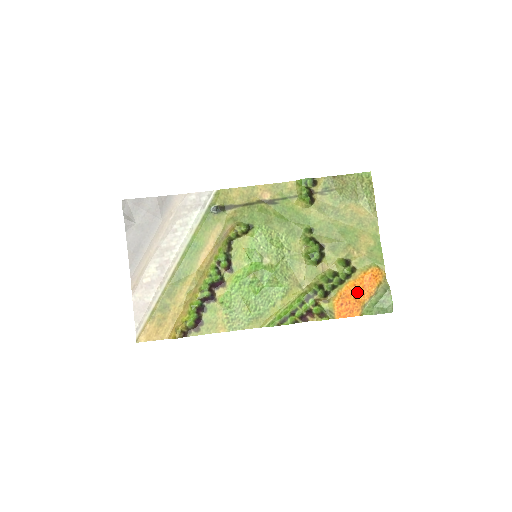
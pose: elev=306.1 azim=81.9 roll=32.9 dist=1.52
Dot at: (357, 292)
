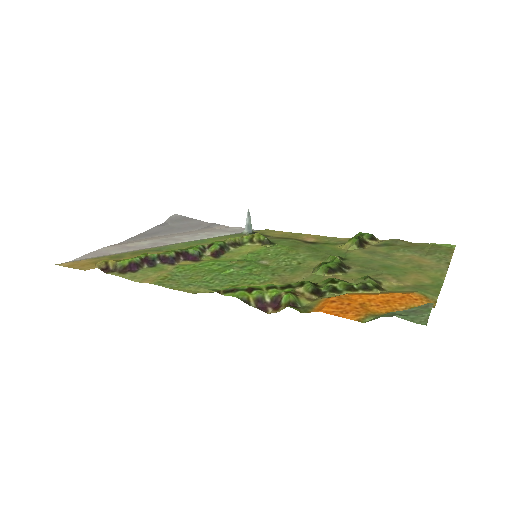
Dot at: (370, 301)
